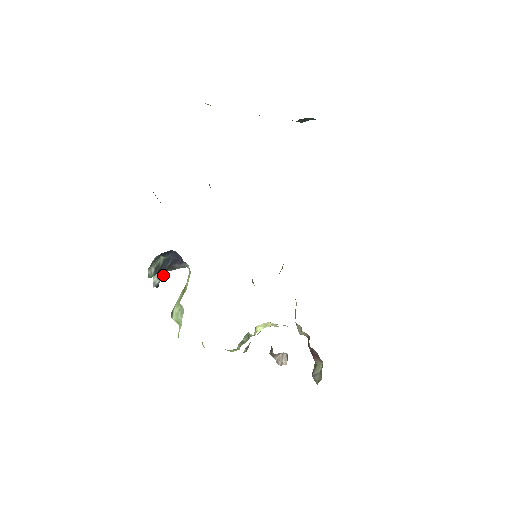
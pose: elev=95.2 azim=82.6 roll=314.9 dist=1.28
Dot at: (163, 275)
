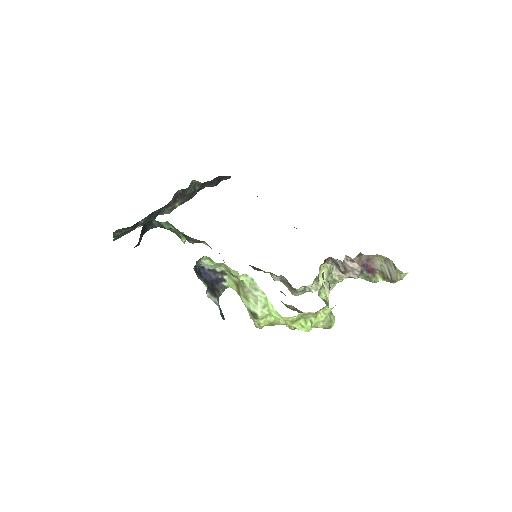
Dot at: (215, 294)
